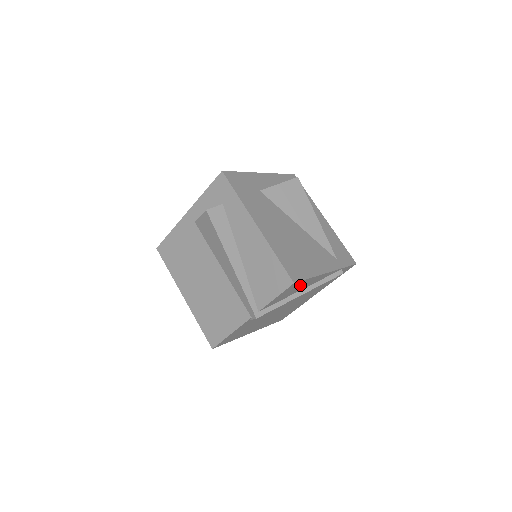
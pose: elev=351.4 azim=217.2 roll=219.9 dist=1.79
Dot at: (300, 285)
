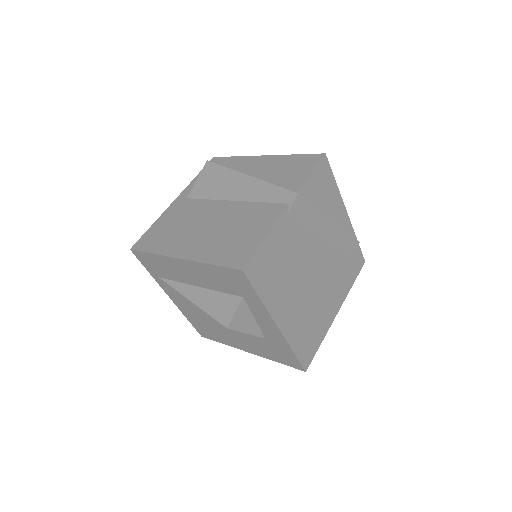
Dot at: (328, 188)
